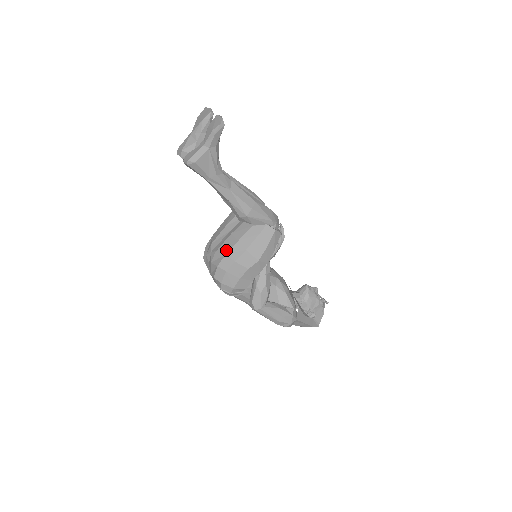
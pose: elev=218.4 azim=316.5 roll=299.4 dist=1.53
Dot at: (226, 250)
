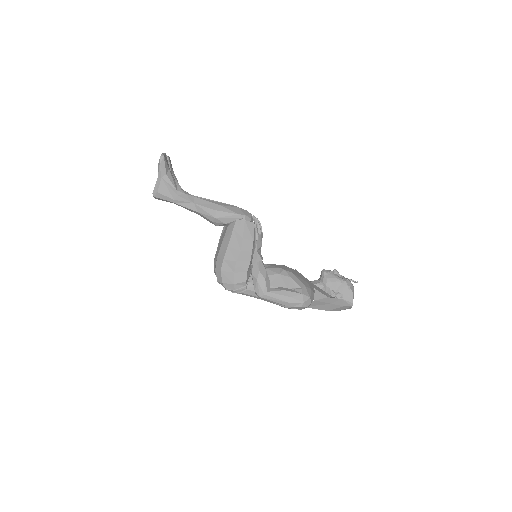
Dot at: (217, 255)
